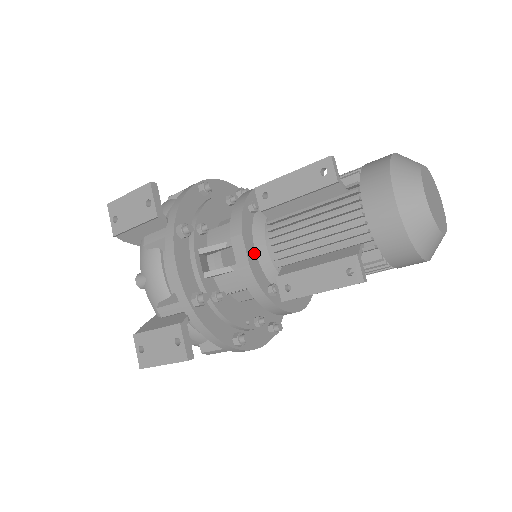
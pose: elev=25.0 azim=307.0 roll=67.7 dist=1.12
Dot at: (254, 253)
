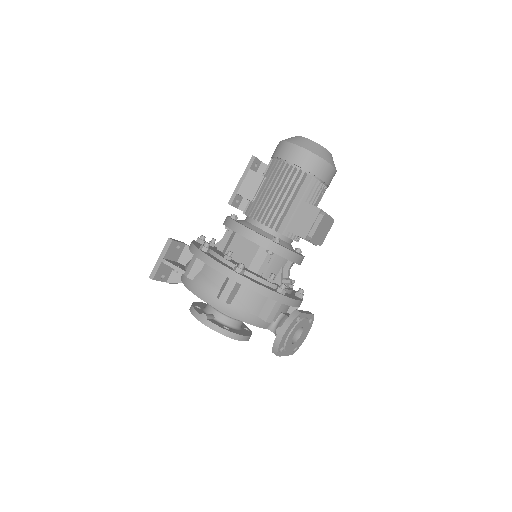
Dot at: occluded
